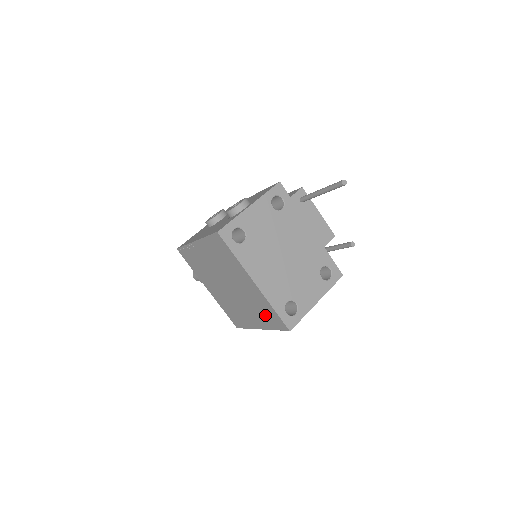
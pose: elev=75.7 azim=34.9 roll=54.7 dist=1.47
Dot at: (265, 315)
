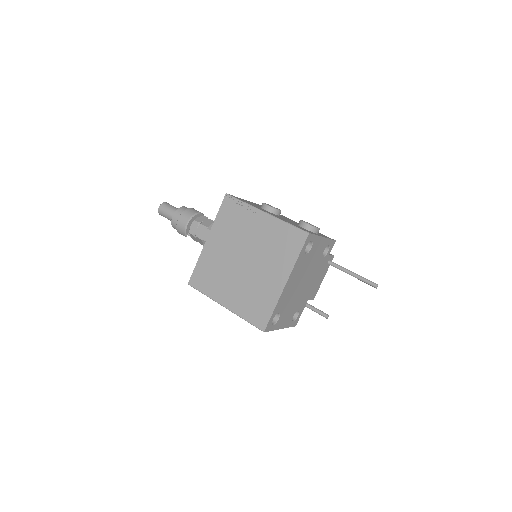
Dot at: (253, 305)
